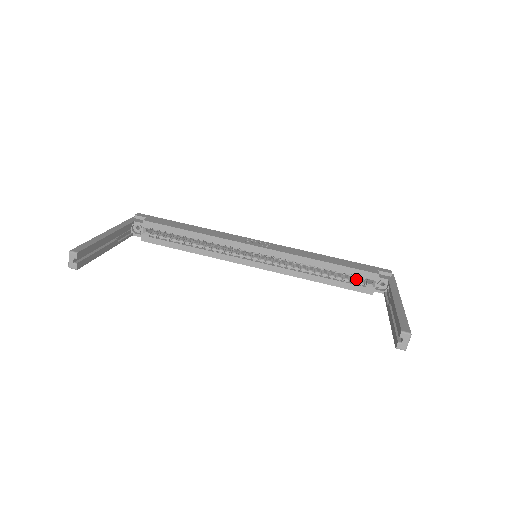
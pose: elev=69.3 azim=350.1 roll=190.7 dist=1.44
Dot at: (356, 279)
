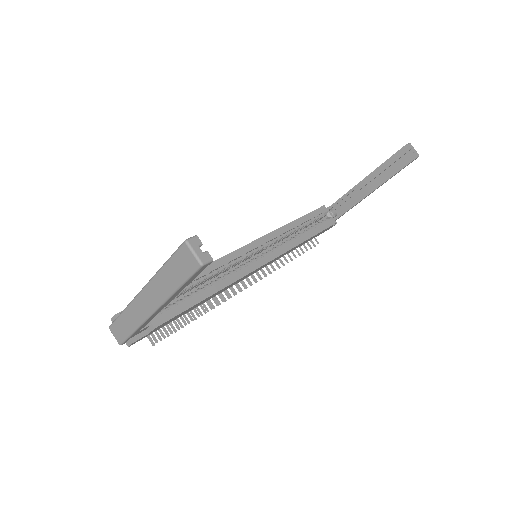
Dot at: (318, 223)
